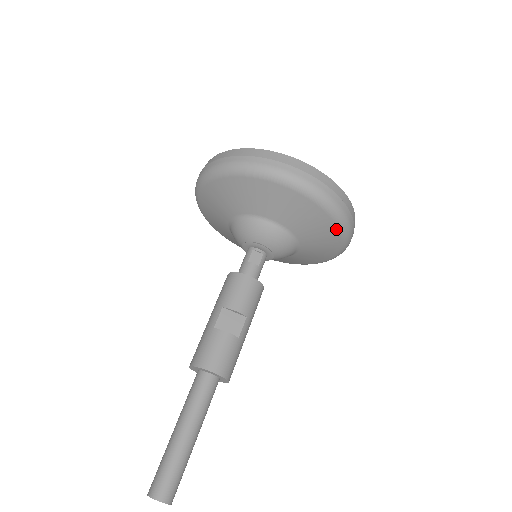
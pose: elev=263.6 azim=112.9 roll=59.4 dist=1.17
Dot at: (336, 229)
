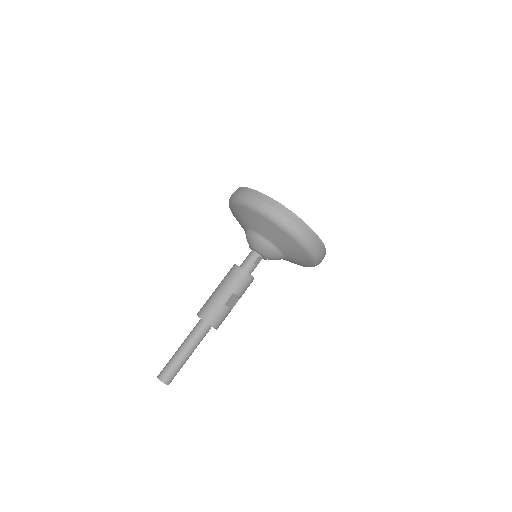
Dot at: (304, 266)
